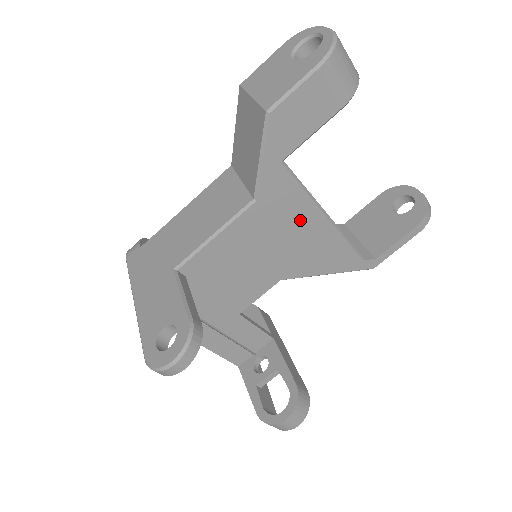
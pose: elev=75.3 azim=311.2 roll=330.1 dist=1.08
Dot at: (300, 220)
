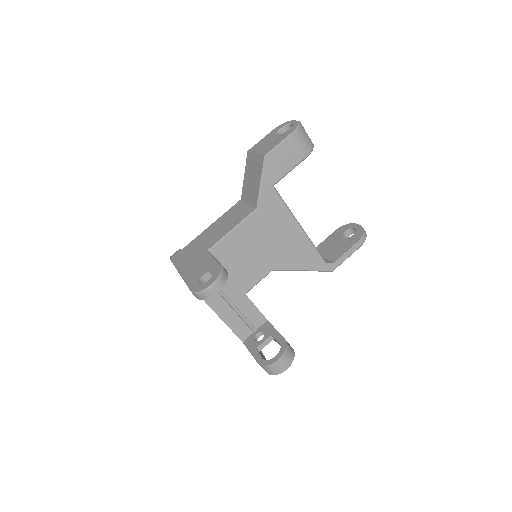
Dot at: (284, 226)
